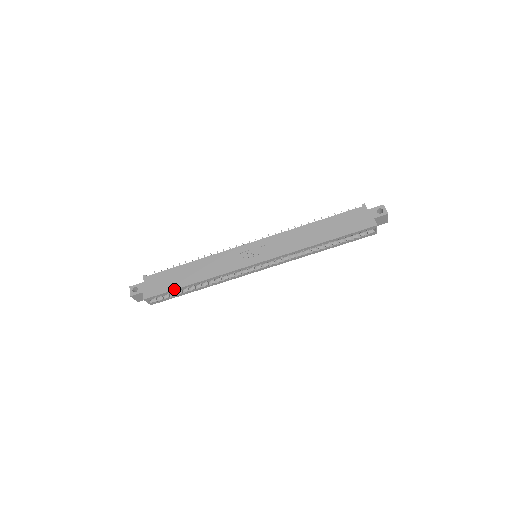
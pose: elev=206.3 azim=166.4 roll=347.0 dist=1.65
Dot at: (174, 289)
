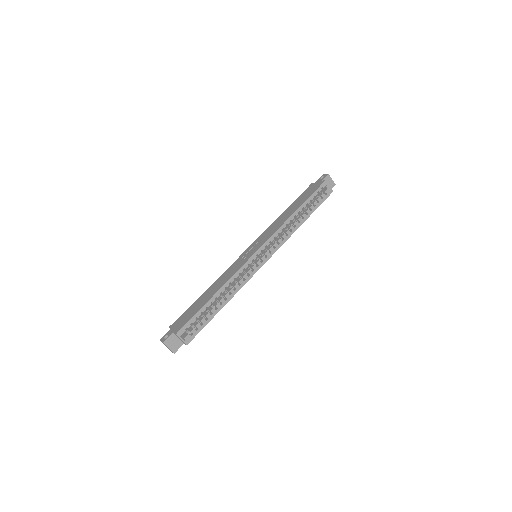
Dot at: (200, 309)
